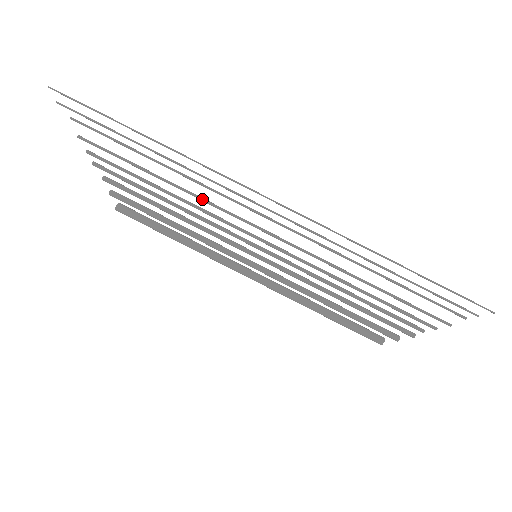
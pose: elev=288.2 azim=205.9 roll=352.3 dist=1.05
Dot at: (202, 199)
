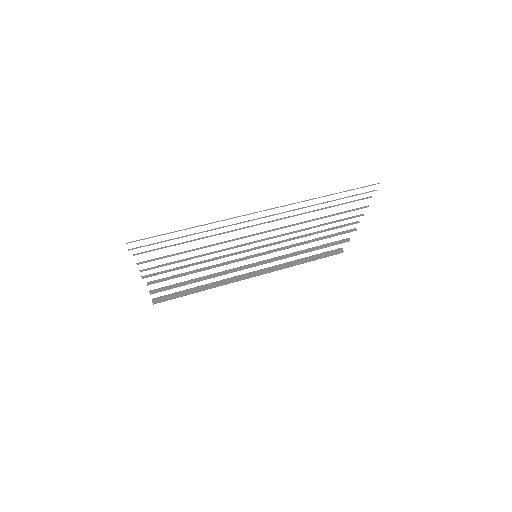
Dot at: (221, 243)
